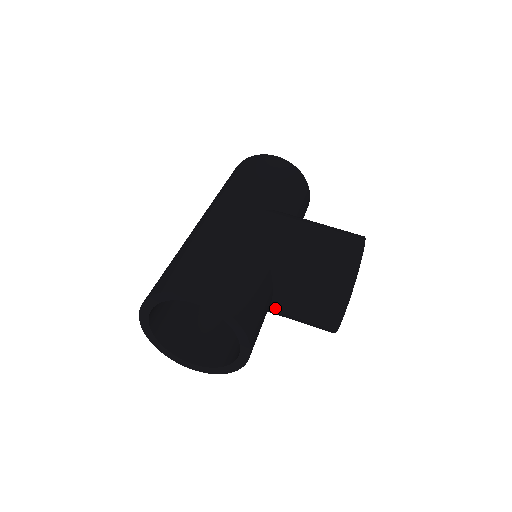
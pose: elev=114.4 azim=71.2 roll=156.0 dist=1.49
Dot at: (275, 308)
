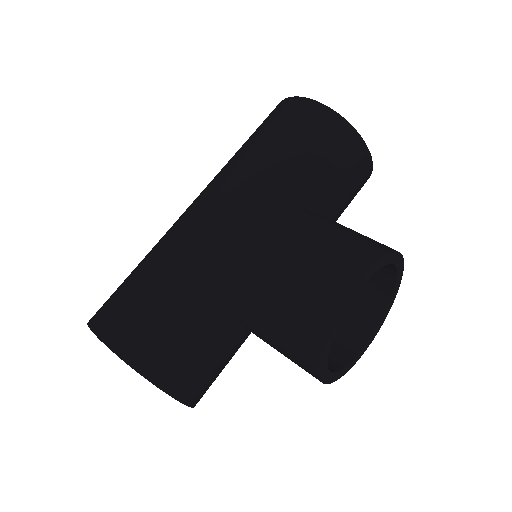
Dot at: occluded
